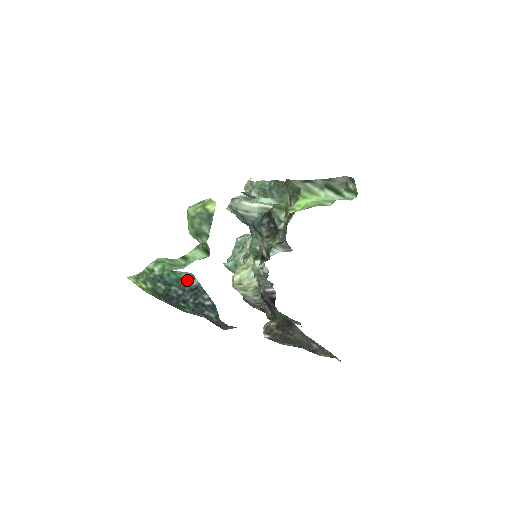
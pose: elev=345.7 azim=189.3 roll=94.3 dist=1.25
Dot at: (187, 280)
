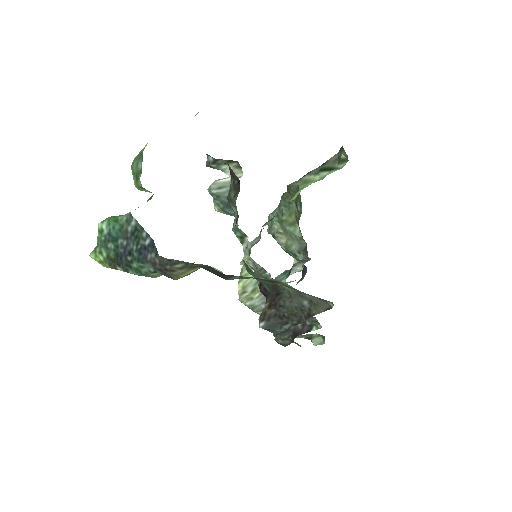
Dot at: (127, 224)
